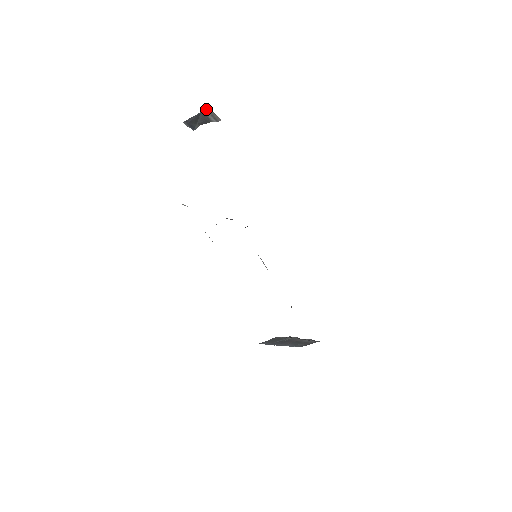
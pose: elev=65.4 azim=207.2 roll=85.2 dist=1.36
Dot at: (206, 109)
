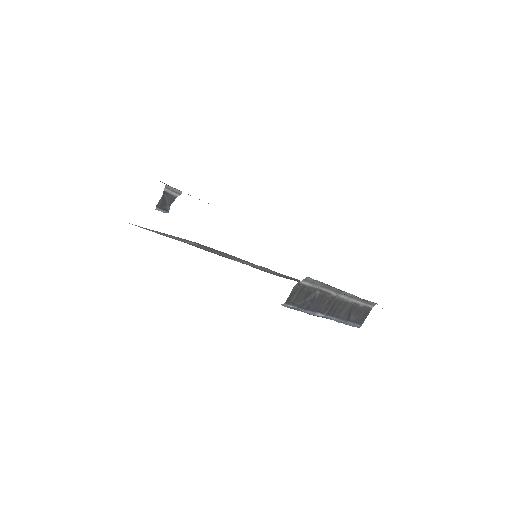
Dot at: occluded
